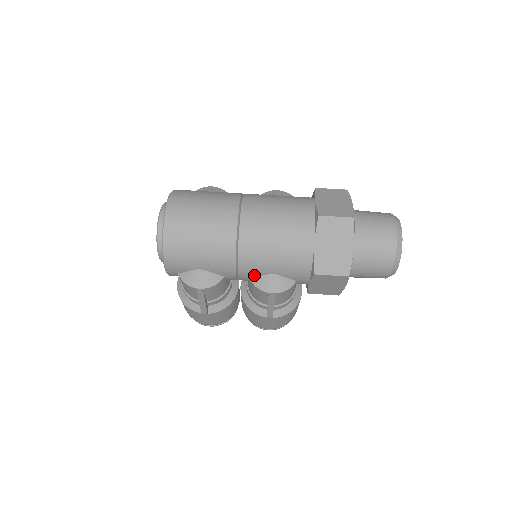
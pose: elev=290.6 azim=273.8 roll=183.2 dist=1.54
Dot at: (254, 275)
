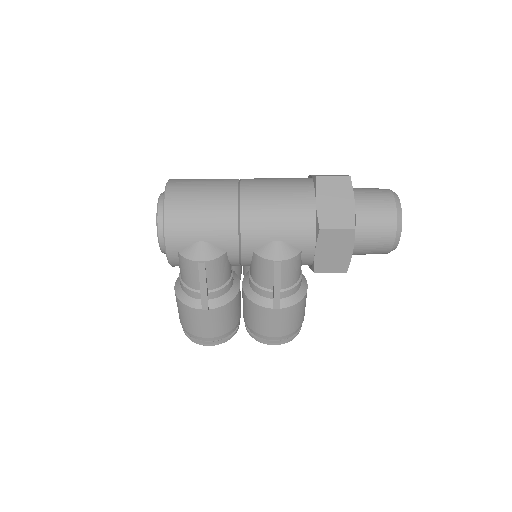
Dot at: (258, 245)
